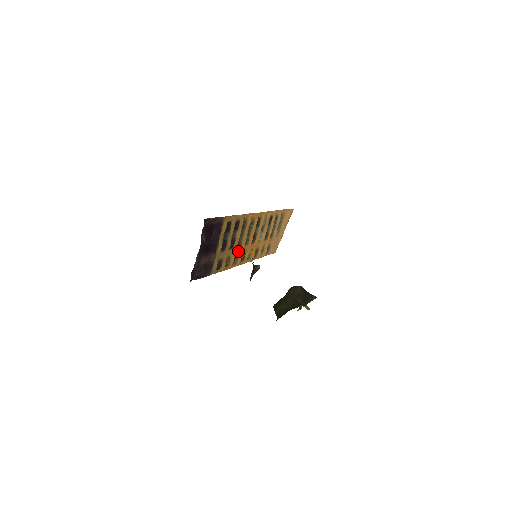
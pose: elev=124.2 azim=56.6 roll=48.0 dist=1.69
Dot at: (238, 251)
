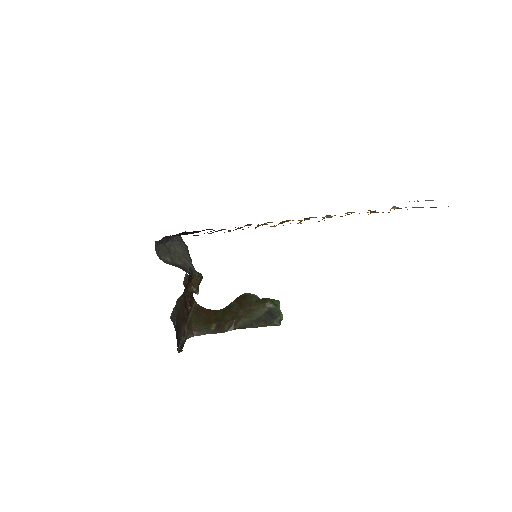
Dot at: occluded
